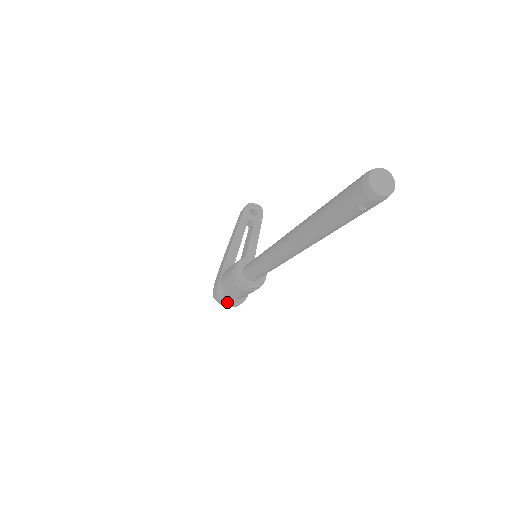
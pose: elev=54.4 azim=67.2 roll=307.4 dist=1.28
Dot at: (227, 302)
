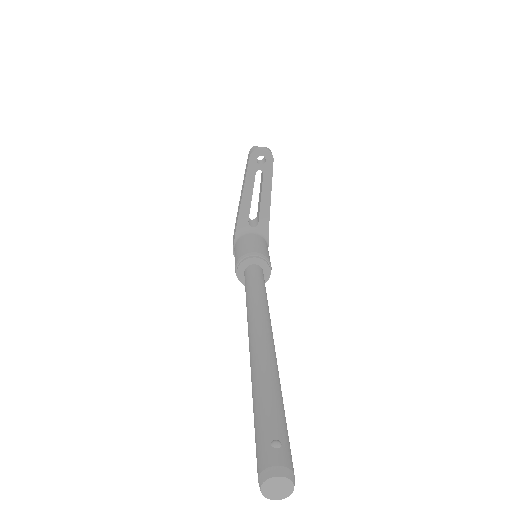
Dot at: occluded
